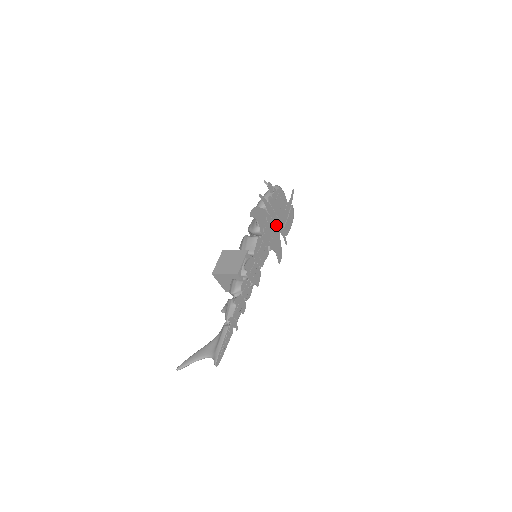
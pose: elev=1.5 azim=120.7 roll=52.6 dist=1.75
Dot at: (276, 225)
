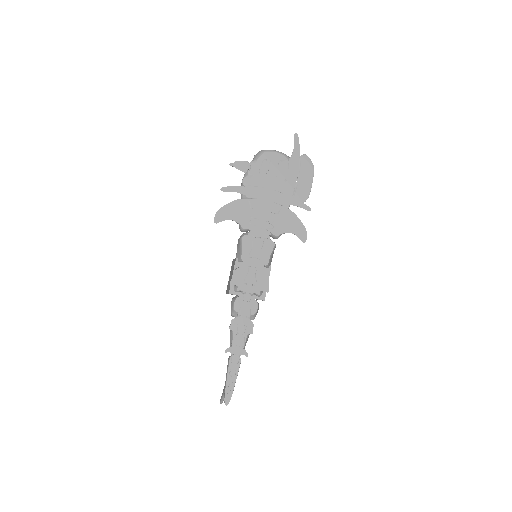
Dot at: (275, 201)
